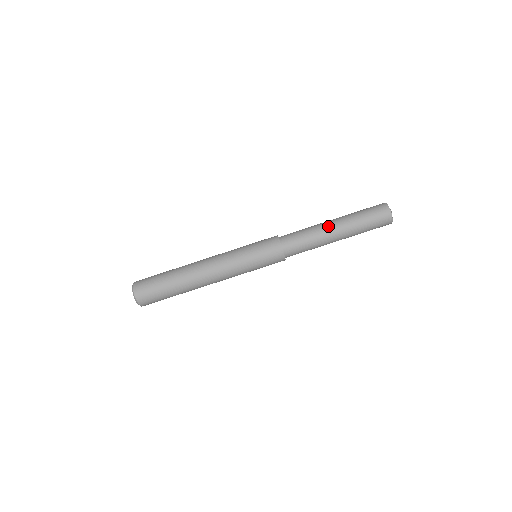
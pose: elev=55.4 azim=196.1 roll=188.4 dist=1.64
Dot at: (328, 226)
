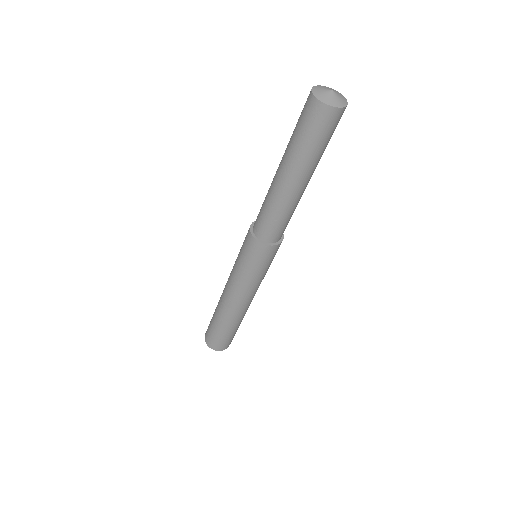
Dot at: (278, 184)
